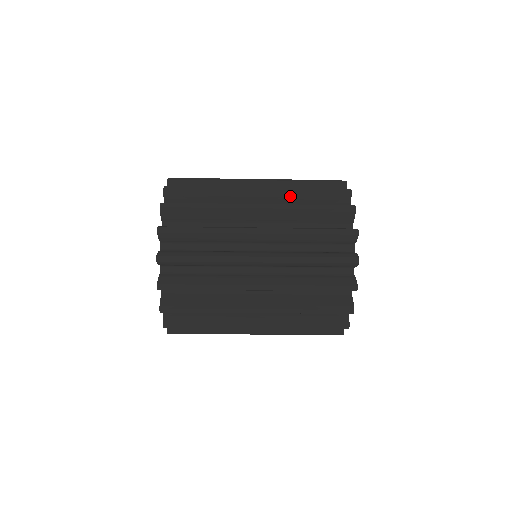
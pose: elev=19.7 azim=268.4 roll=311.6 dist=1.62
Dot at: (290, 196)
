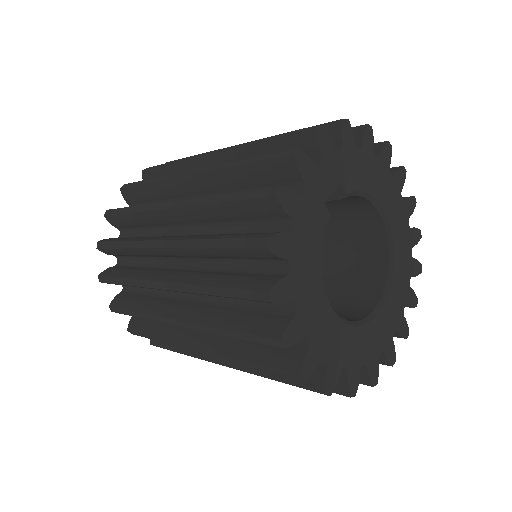
Dot at: (221, 178)
